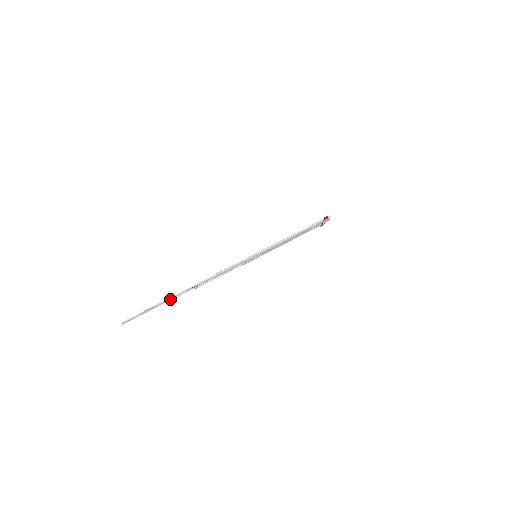
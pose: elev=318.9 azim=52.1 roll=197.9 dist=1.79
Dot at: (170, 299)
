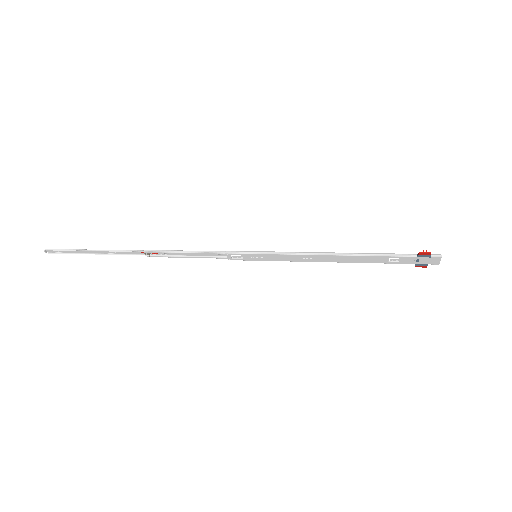
Dot at: (111, 252)
